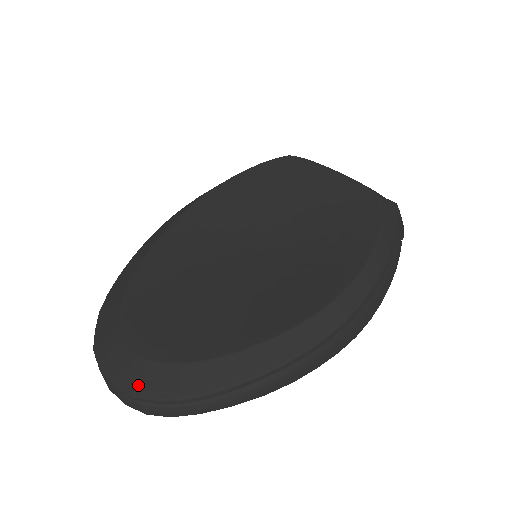
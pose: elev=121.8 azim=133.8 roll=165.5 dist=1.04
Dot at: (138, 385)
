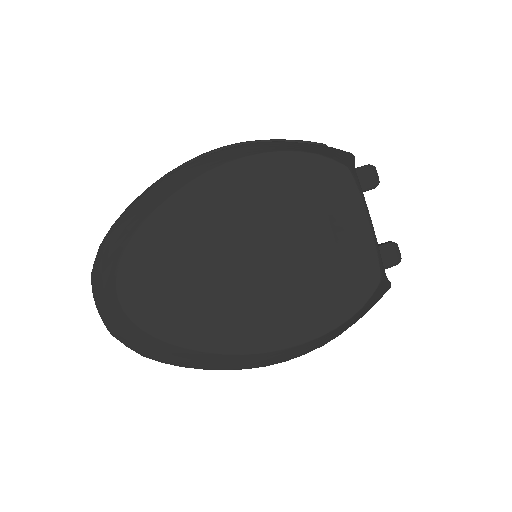
Dot at: (119, 332)
